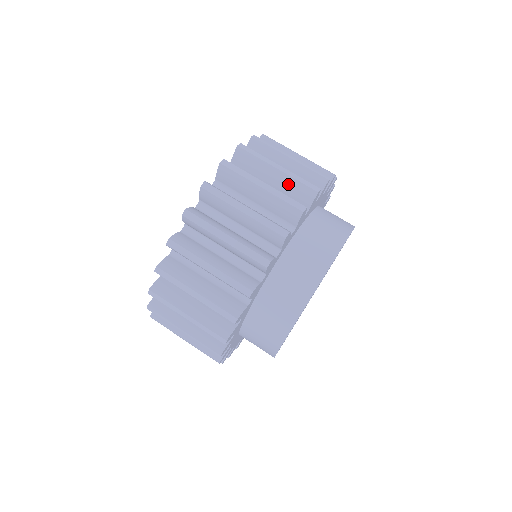
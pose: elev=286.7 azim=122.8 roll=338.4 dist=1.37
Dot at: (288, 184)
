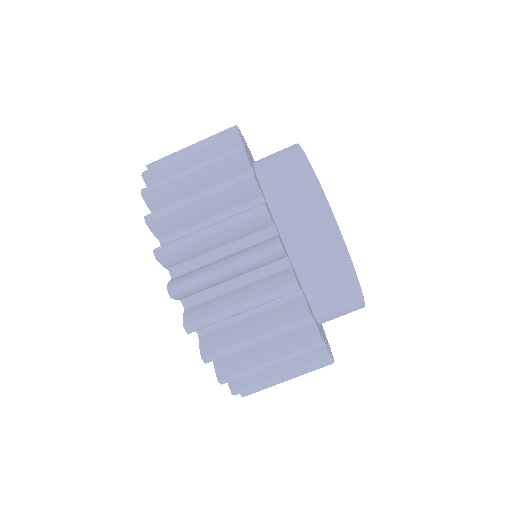
Dot at: occluded
